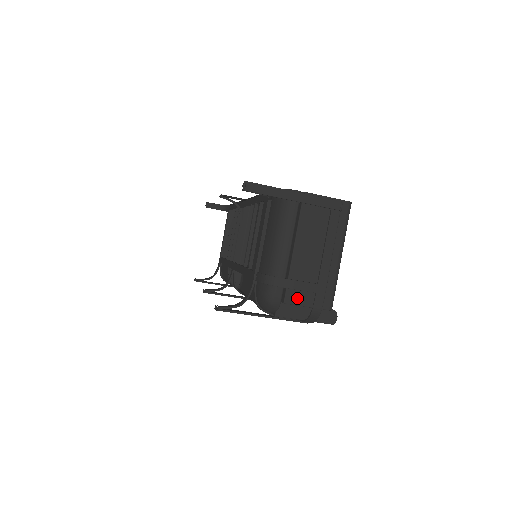
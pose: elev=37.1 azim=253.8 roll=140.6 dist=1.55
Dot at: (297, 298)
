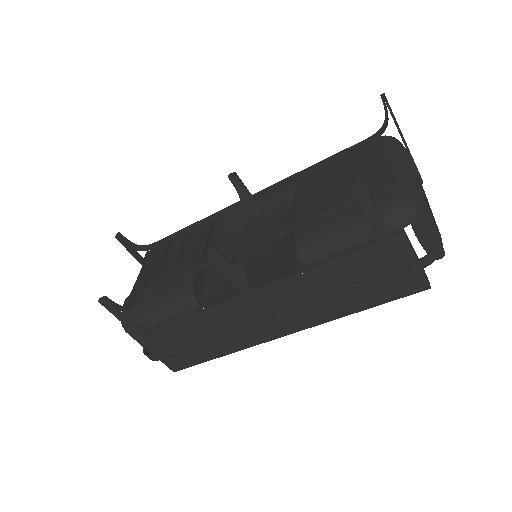
Dot at: (429, 217)
